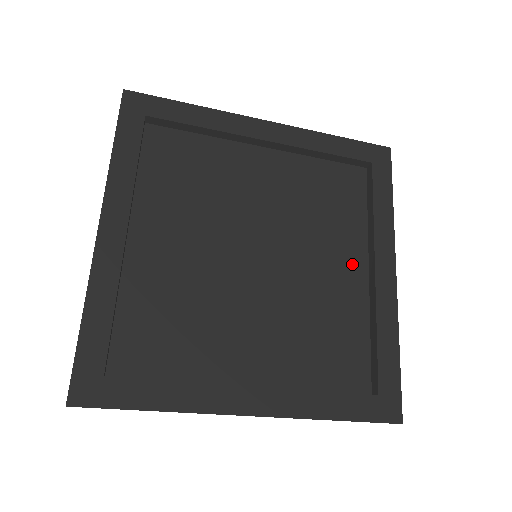
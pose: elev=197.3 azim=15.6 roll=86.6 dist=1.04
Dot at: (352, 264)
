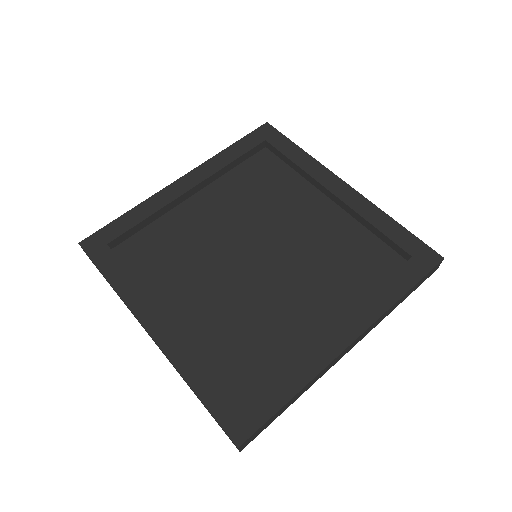
Dot at: (324, 314)
